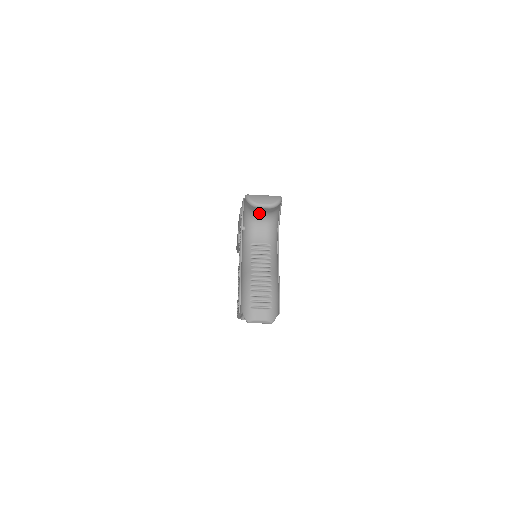
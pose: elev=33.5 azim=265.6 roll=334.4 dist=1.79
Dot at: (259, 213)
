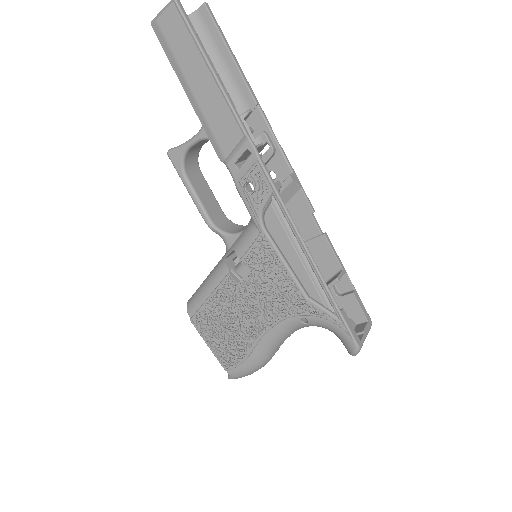
Dot at: occluded
